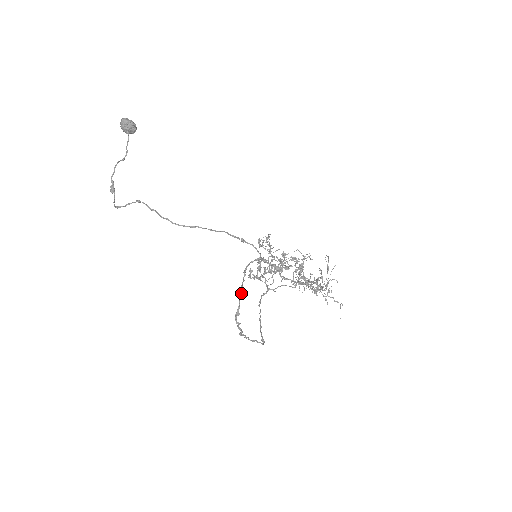
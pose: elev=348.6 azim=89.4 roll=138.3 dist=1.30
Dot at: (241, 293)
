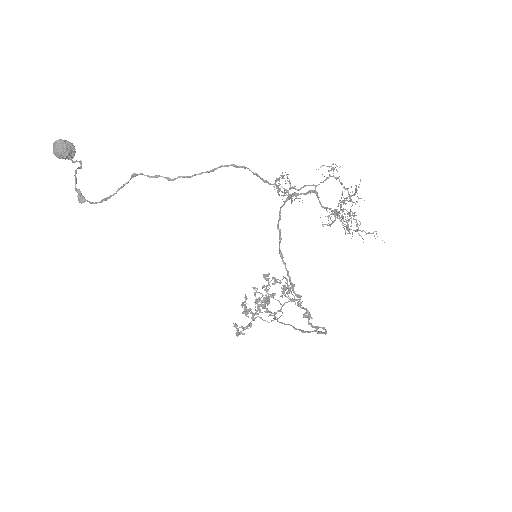
Dot at: (283, 260)
